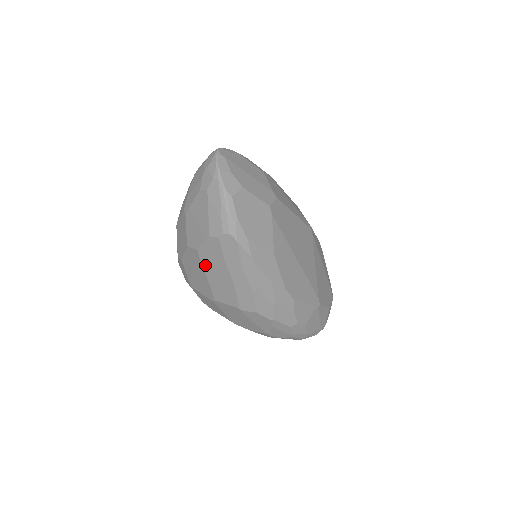
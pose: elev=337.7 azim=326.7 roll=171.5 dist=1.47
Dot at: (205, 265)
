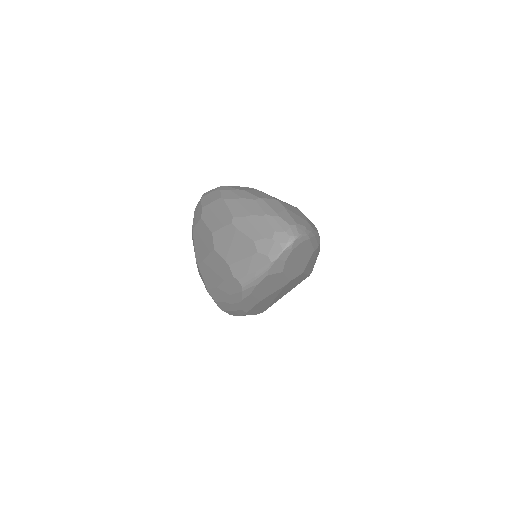
Dot at: (211, 257)
